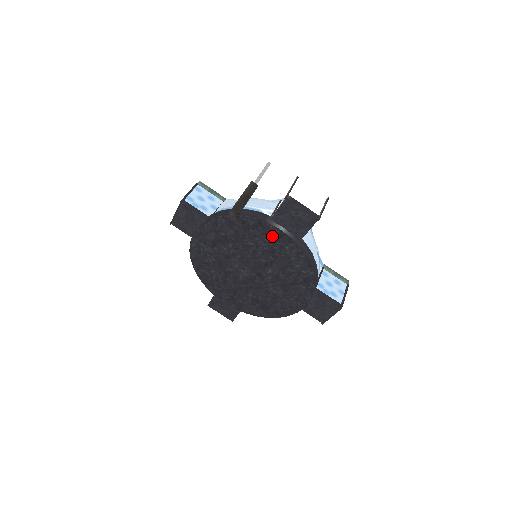
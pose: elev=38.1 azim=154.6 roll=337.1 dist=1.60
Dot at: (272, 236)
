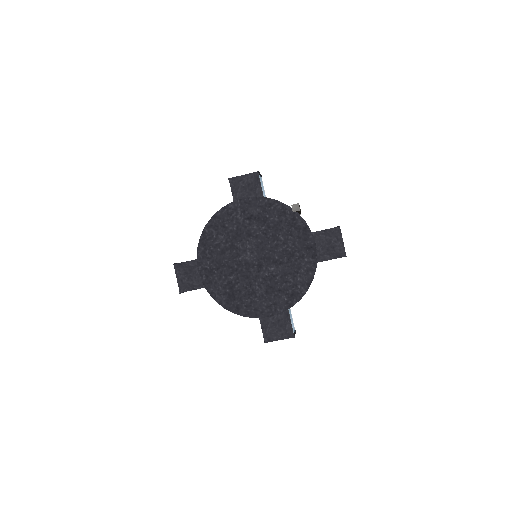
Dot at: (304, 244)
